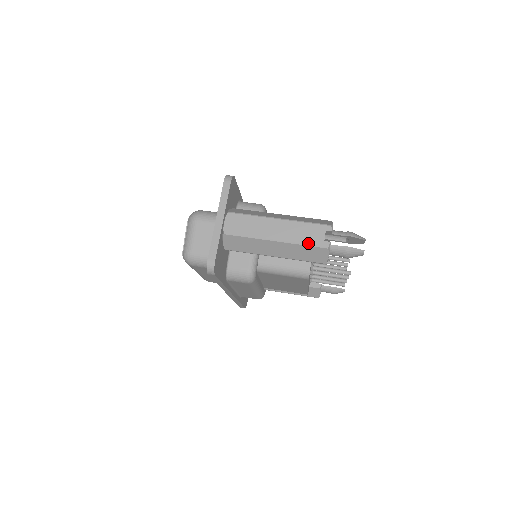
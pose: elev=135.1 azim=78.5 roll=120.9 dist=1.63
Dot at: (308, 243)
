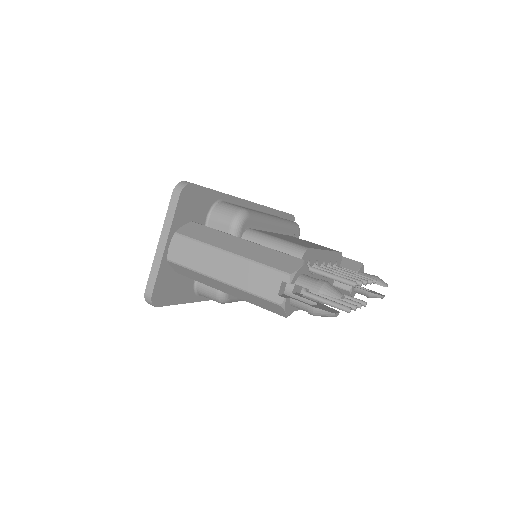
Dot at: (257, 293)
